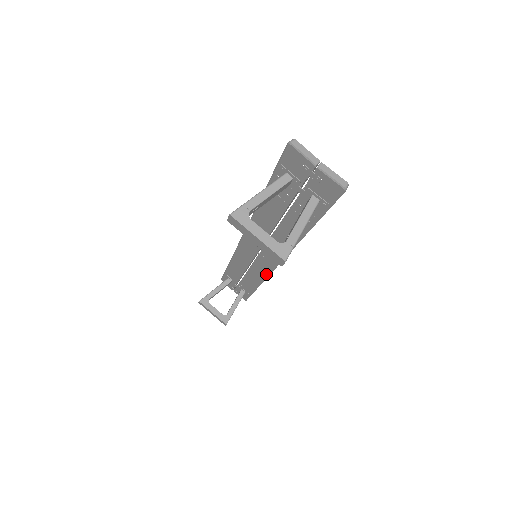
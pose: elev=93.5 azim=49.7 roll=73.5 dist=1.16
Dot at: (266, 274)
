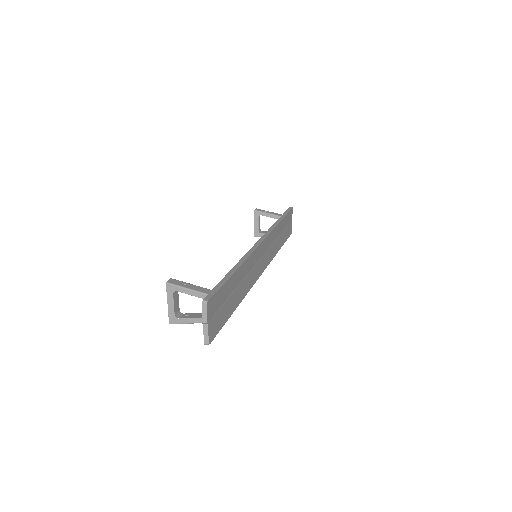
Dot at: occluded
